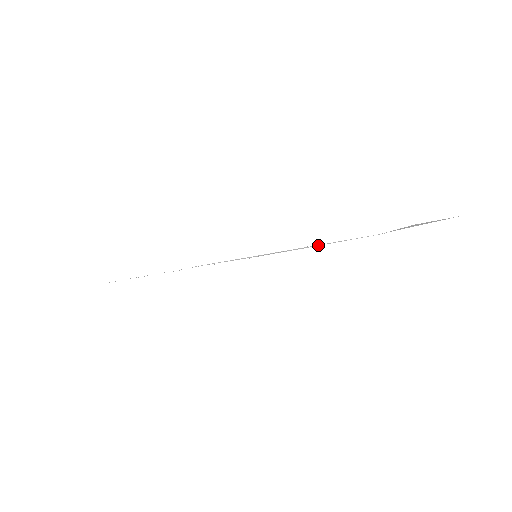
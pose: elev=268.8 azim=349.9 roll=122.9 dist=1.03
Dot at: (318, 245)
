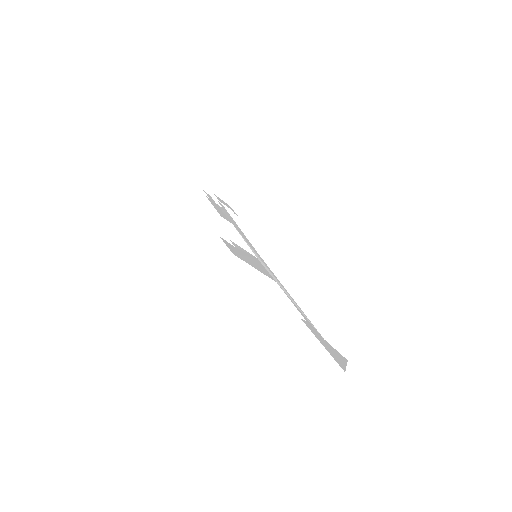
Dot at: (285, 290)
